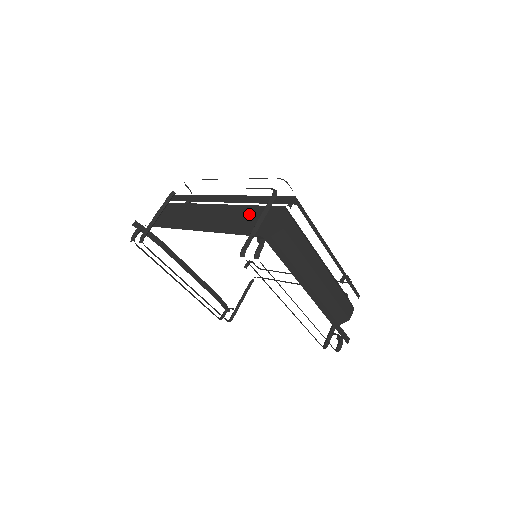
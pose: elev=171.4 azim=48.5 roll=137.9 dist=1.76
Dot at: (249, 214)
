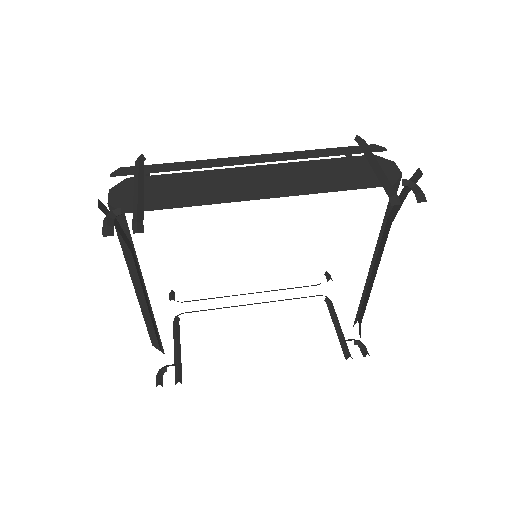
Dot at: (326, 168)
